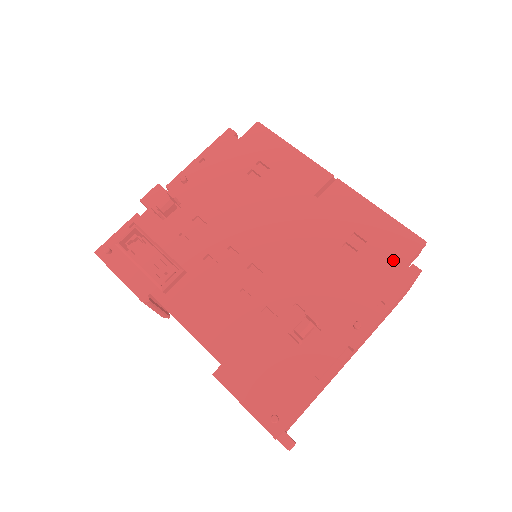
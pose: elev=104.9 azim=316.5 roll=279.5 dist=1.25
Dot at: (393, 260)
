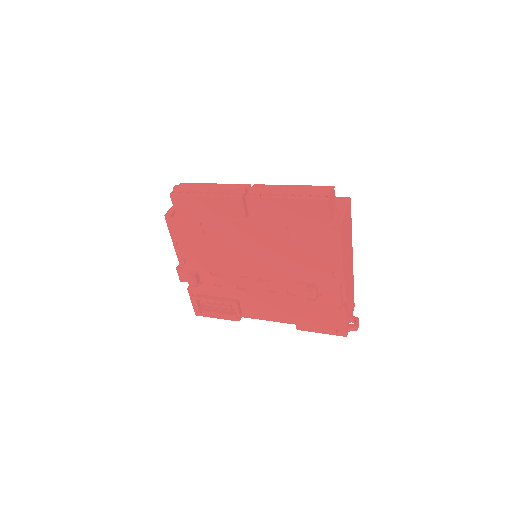
Dot at: (320, 229)
